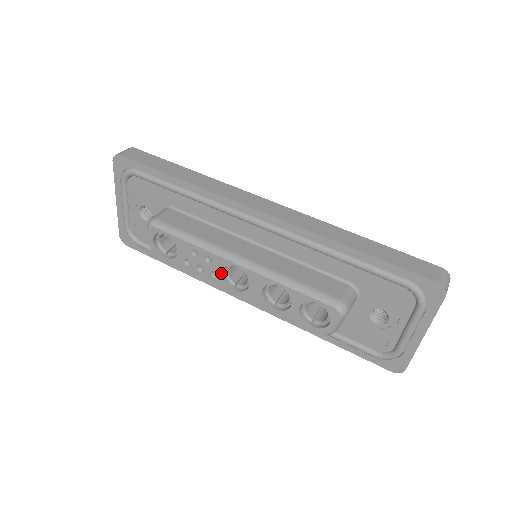
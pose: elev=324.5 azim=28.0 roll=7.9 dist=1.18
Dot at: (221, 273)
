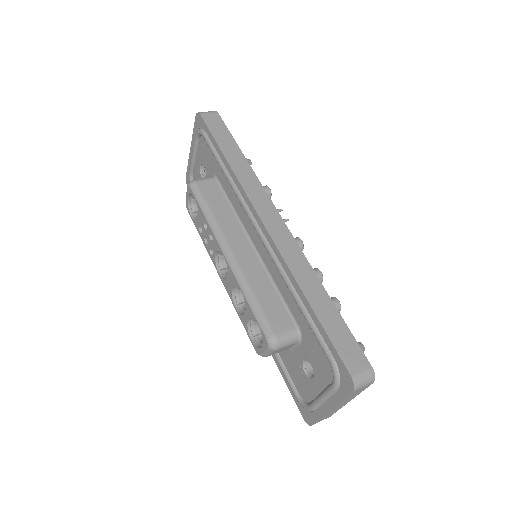
Dot at: (215, 254)
